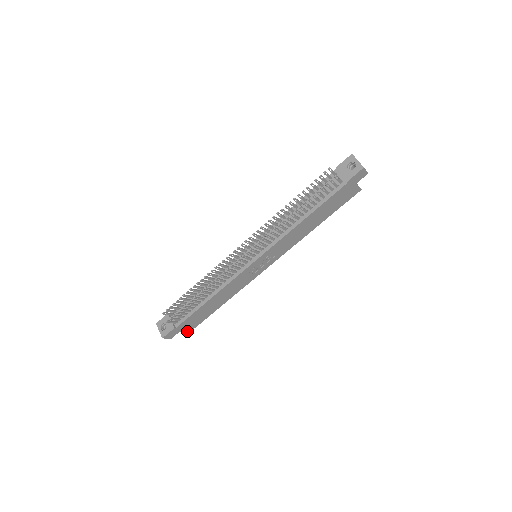
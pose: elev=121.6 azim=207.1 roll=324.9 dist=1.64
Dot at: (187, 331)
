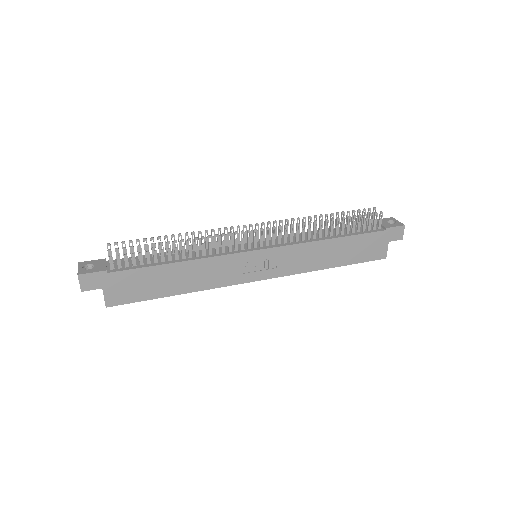
Dot at: (106, 300)
